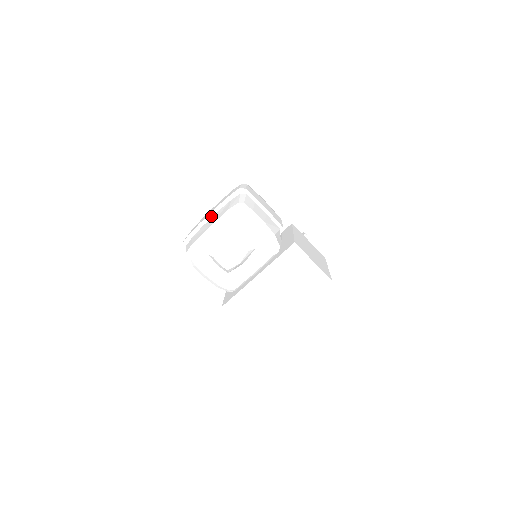
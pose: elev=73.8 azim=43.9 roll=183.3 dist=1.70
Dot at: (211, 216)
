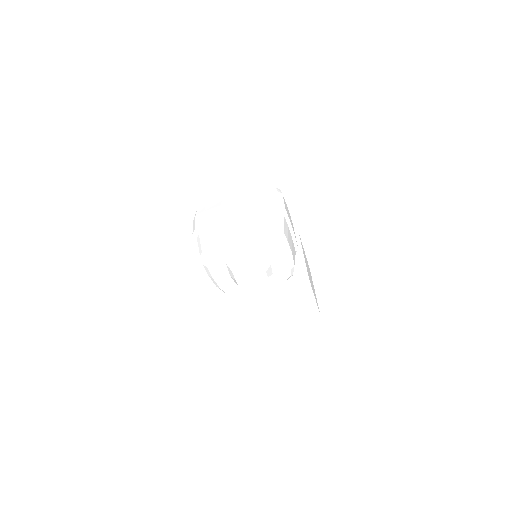
Dot at: (239, 220)
